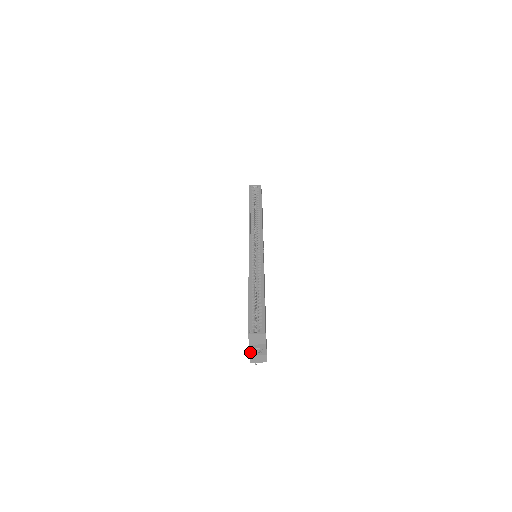
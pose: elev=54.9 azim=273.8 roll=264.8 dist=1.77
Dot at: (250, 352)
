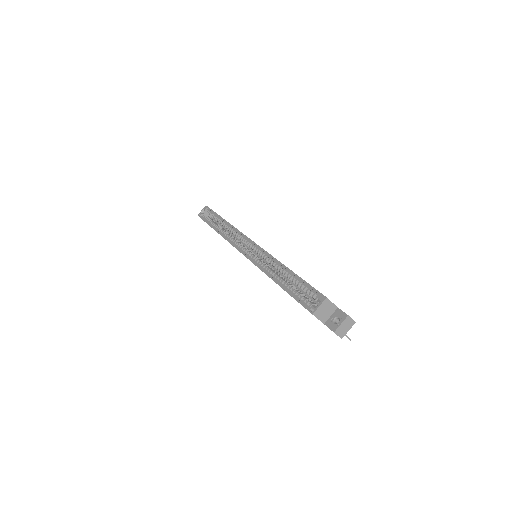
Dot at: (331, 329)
